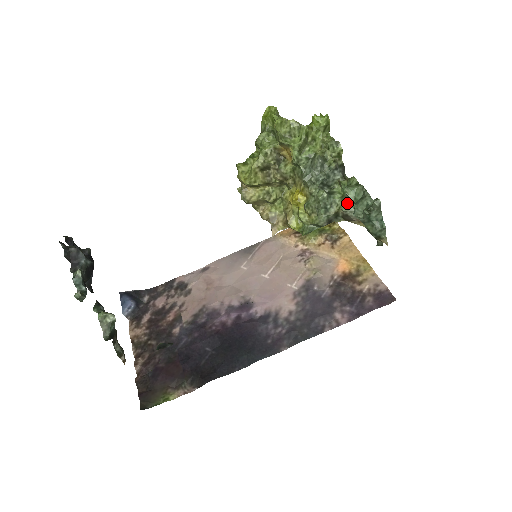
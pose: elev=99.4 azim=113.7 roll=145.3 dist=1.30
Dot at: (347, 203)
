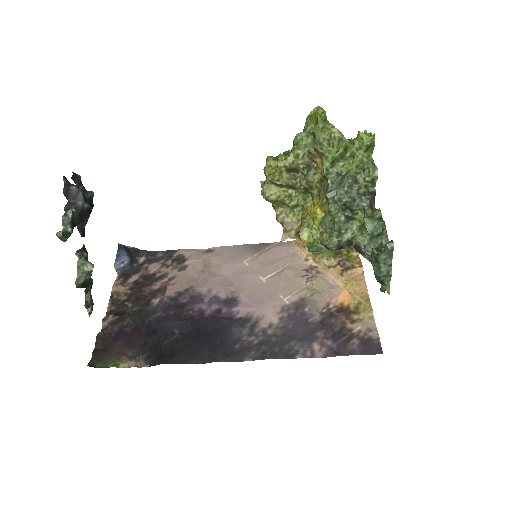
Dot at: (363, 234)
